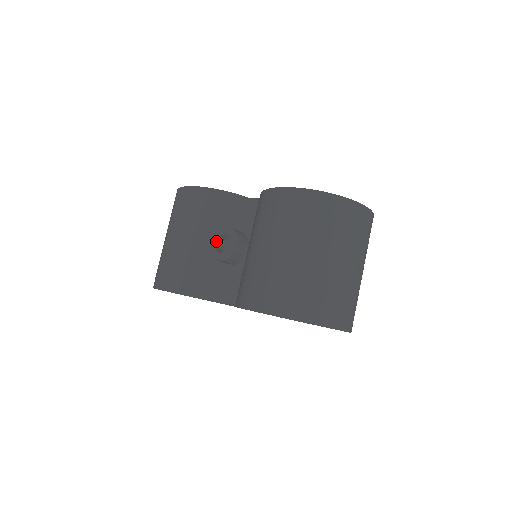
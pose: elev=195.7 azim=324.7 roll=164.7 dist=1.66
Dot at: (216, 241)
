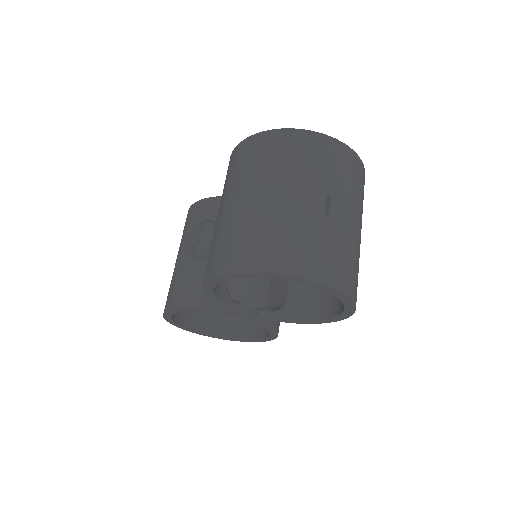
Dot at: (196, 239)
